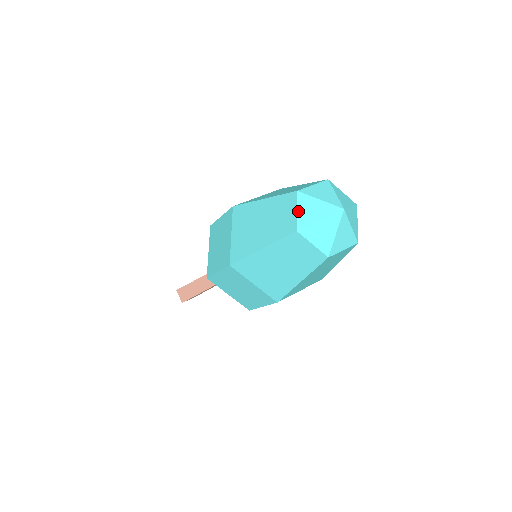
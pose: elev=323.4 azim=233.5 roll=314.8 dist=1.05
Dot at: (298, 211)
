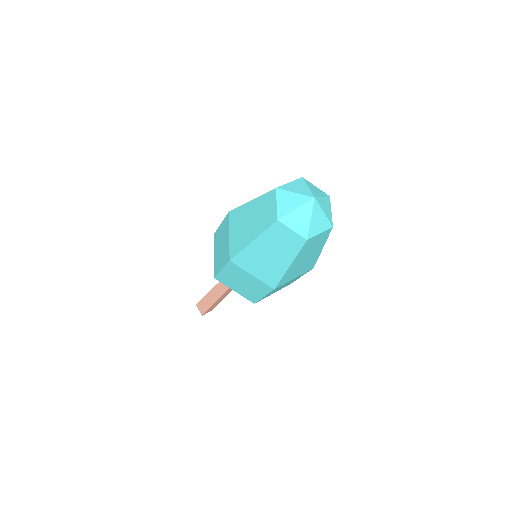
Dot at: (277, 204)
